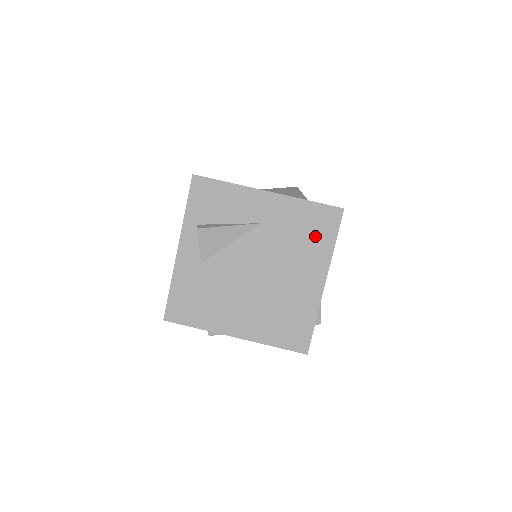
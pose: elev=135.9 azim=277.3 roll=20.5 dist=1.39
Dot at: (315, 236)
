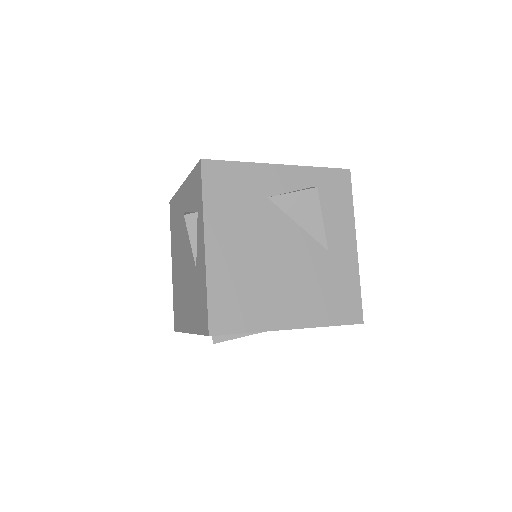
Dot at: occluded
